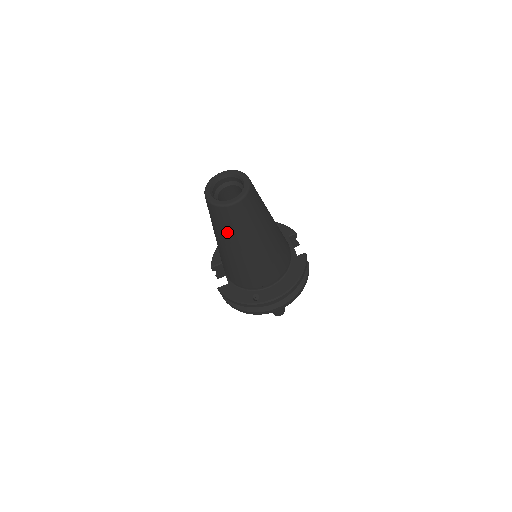
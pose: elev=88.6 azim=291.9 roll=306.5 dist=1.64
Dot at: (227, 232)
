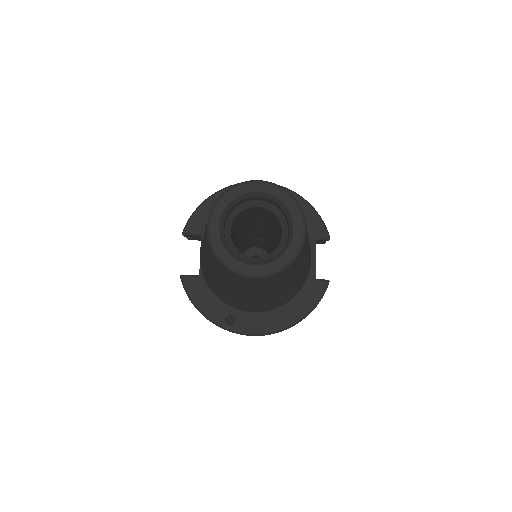
Dot at: (223, 279)
